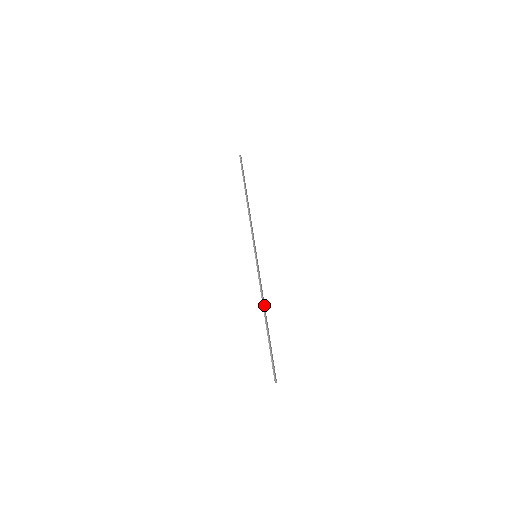
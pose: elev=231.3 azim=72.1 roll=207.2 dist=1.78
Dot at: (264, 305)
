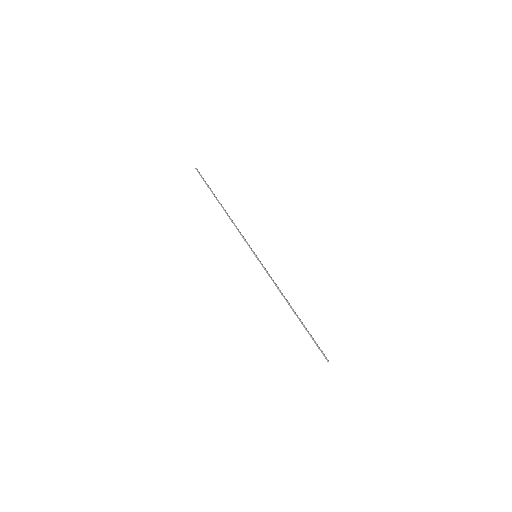
Dot at: (285, 298)
